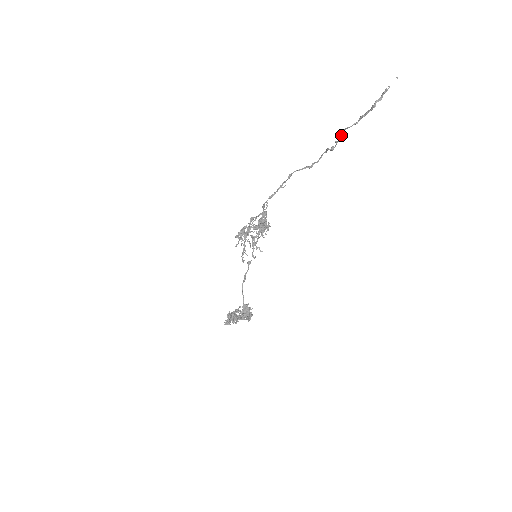
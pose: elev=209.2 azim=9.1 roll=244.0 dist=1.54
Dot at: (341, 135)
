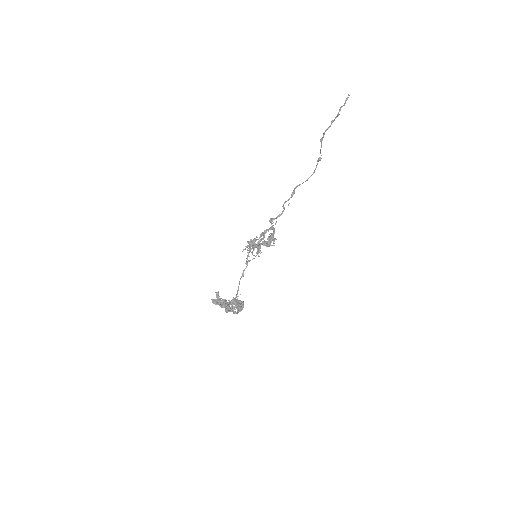
Dot at: (321, 140)
